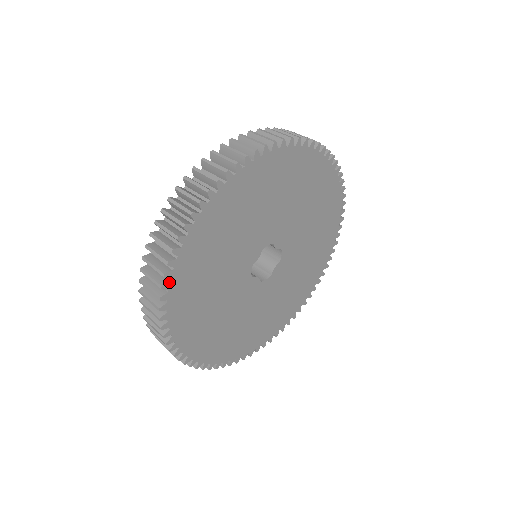
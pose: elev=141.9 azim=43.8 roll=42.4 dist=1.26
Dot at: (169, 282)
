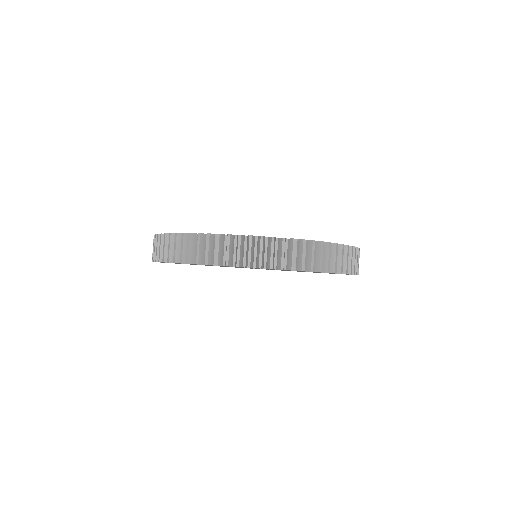
Dot at: occluded
